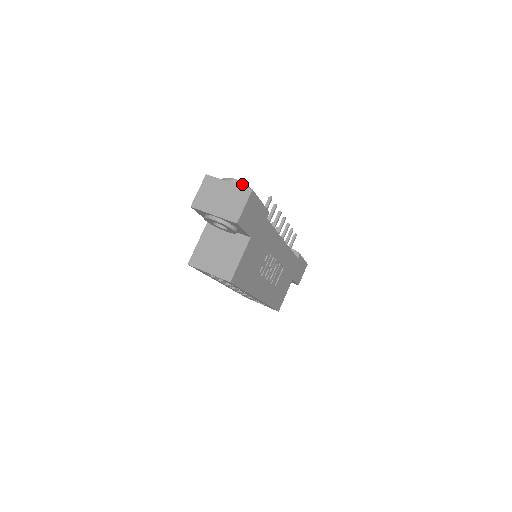
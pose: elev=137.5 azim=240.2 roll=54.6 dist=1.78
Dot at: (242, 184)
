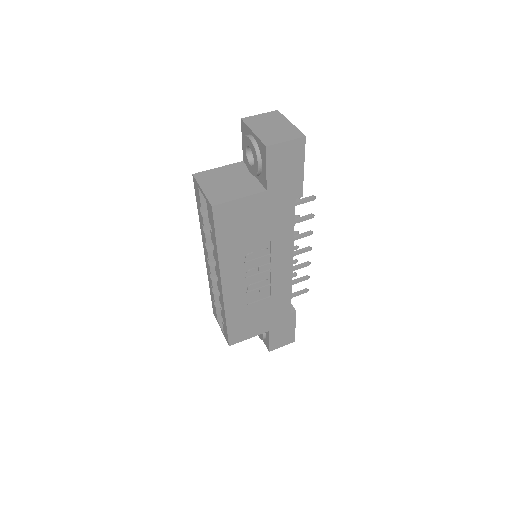
Dot at: occluded
